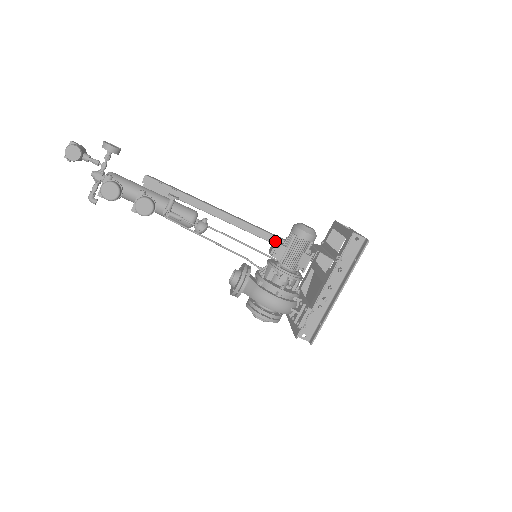
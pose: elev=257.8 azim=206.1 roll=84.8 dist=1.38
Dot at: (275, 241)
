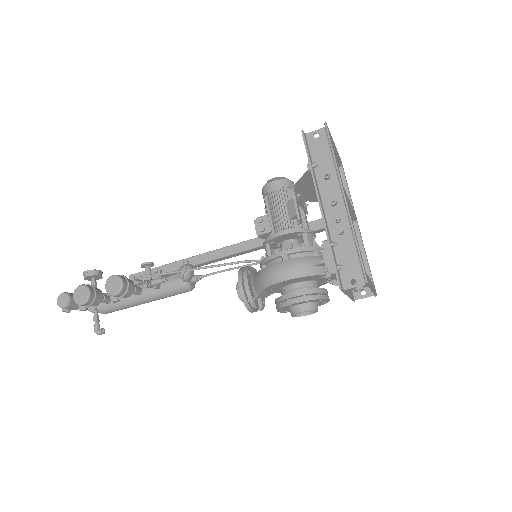
Dot at: occluded
